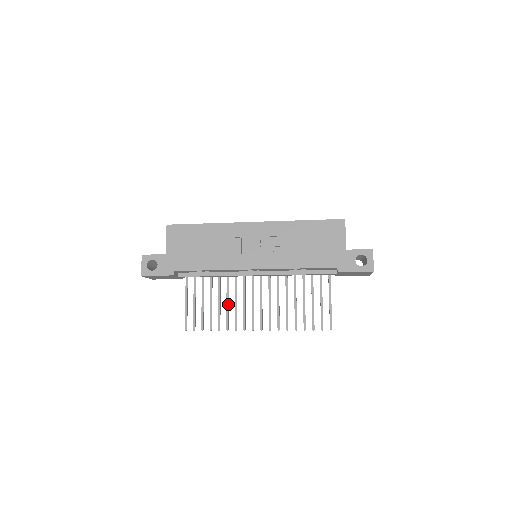
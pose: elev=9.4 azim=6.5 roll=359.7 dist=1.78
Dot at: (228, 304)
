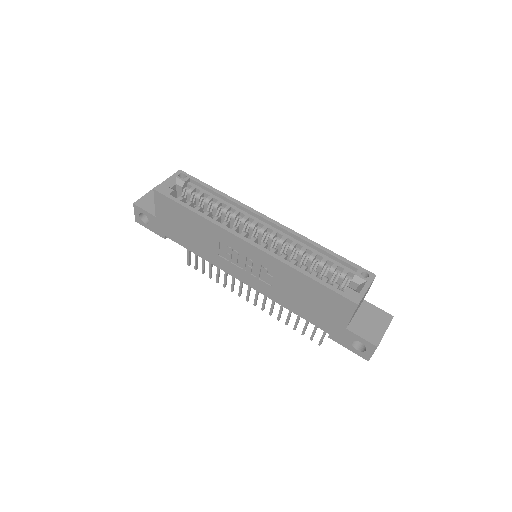
Dot at: occluded
